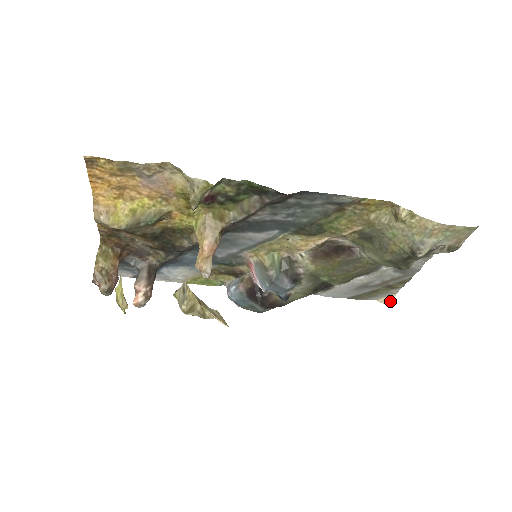
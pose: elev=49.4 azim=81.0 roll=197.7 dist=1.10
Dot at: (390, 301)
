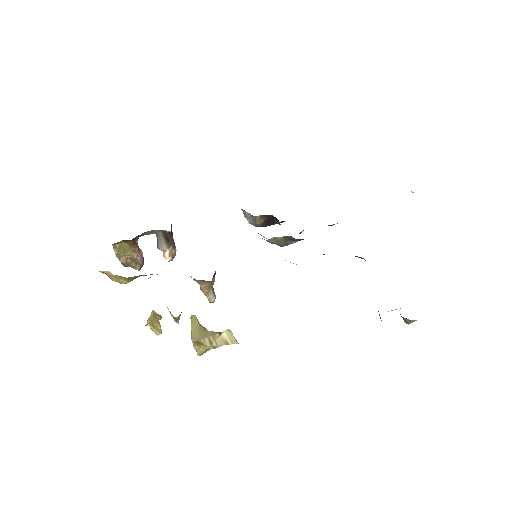
Dot at: occluded
